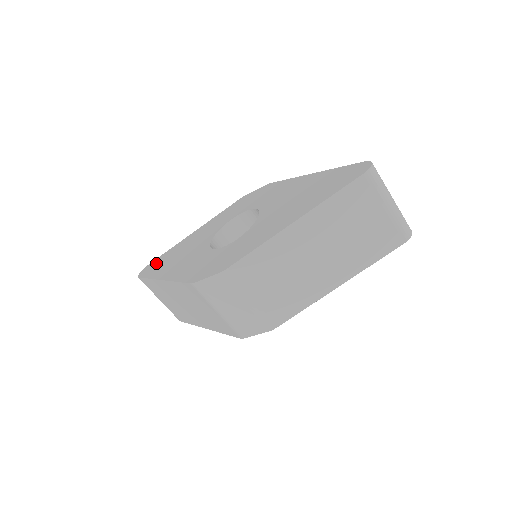
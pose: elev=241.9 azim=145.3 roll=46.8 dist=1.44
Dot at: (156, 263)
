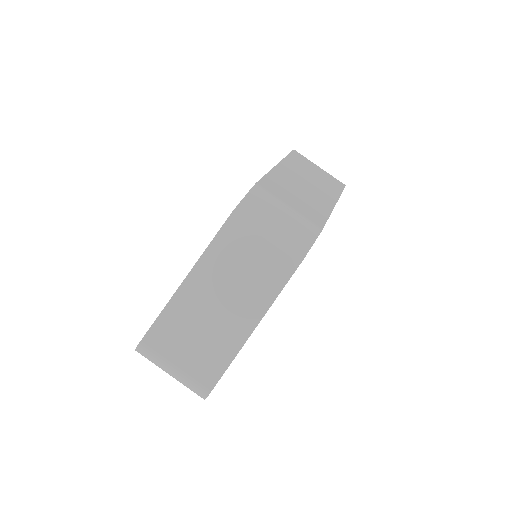
Dot at: occluded
